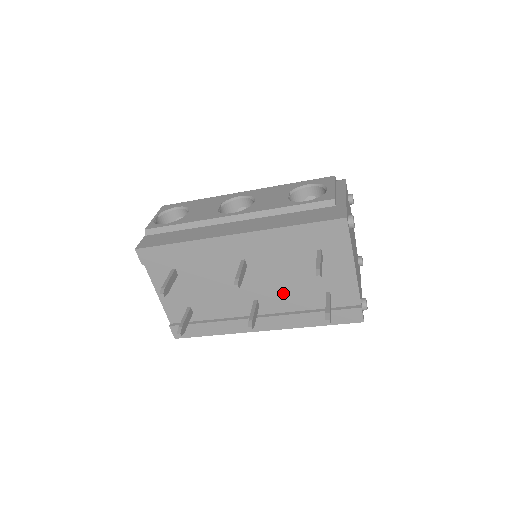
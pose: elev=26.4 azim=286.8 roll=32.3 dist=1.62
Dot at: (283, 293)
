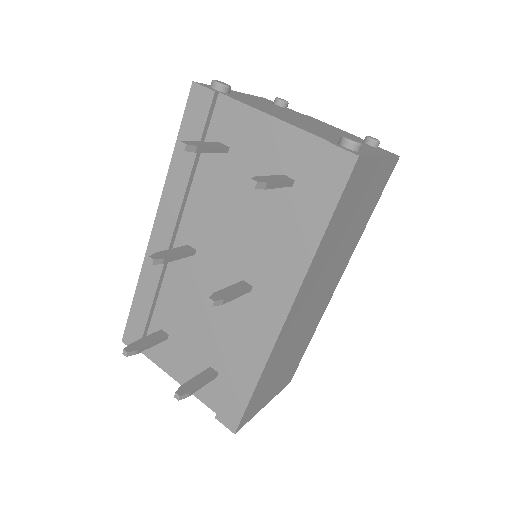
Dot at: (252, 240)
